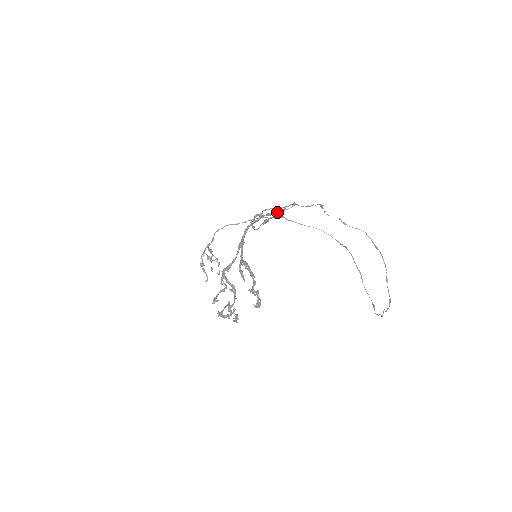
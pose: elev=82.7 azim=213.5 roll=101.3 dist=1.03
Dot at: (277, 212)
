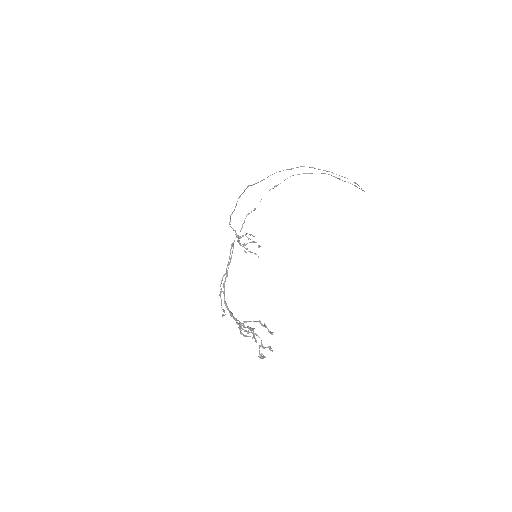
Dot at: occluded
